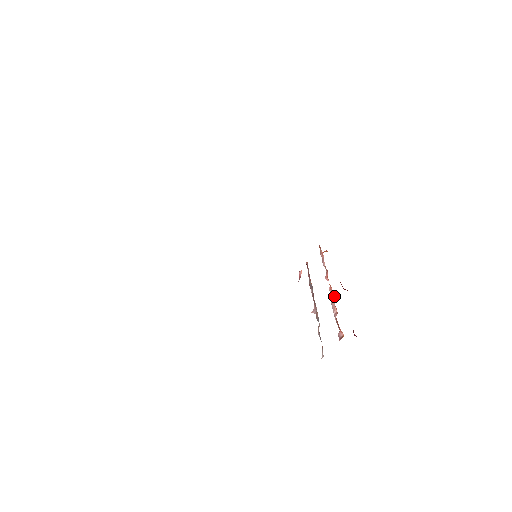
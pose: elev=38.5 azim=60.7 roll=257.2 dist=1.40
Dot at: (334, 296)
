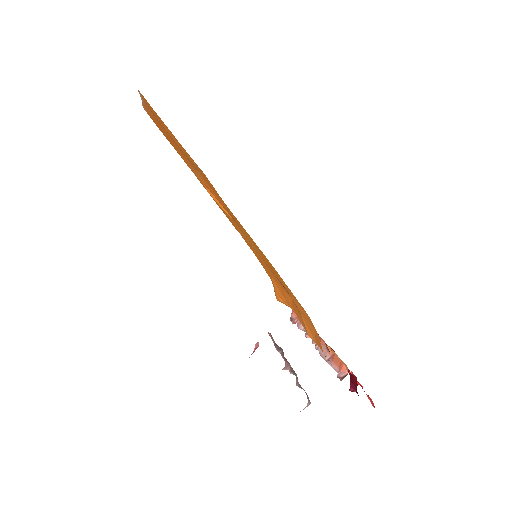
Dot at: (325, 344)
